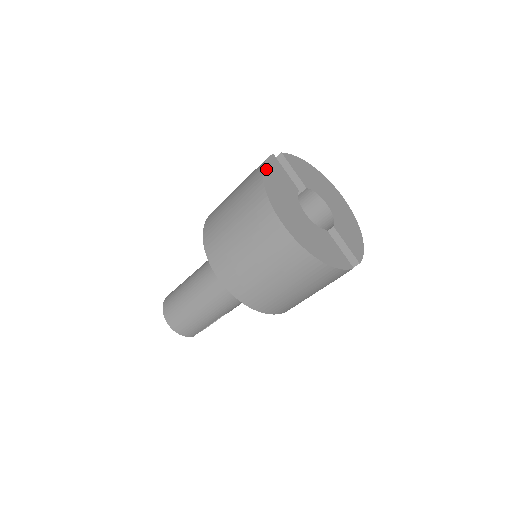
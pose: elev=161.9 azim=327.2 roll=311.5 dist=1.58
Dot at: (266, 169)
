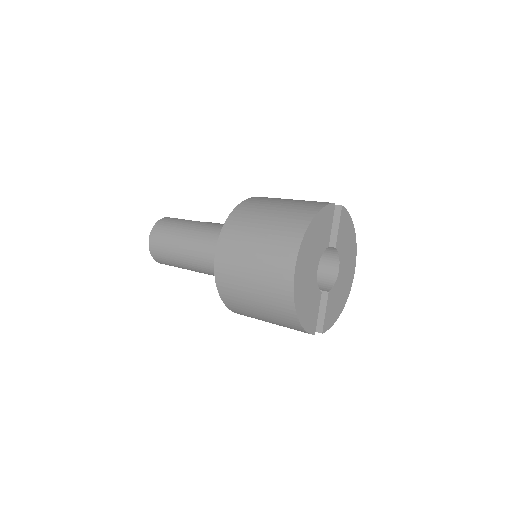
Dot at: (320, 214)
